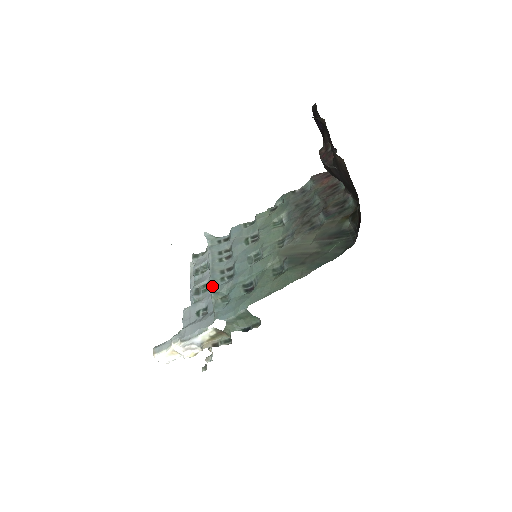
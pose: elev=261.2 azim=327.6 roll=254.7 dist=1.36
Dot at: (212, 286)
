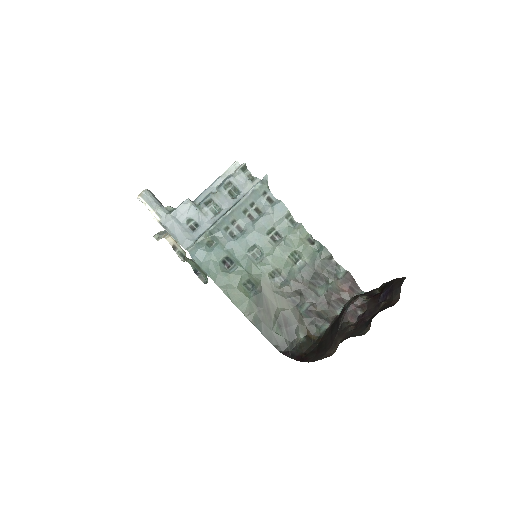
Dot at: (215, 226)
